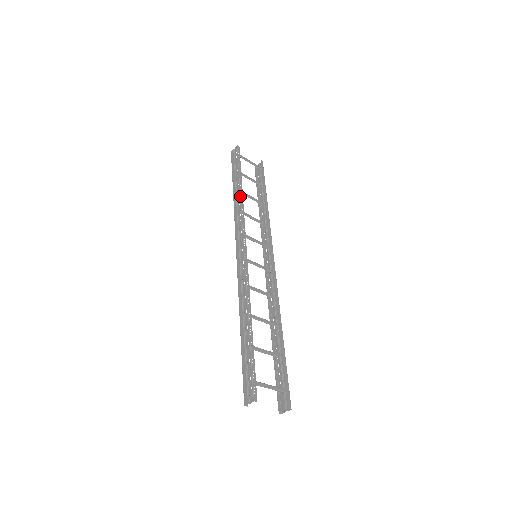
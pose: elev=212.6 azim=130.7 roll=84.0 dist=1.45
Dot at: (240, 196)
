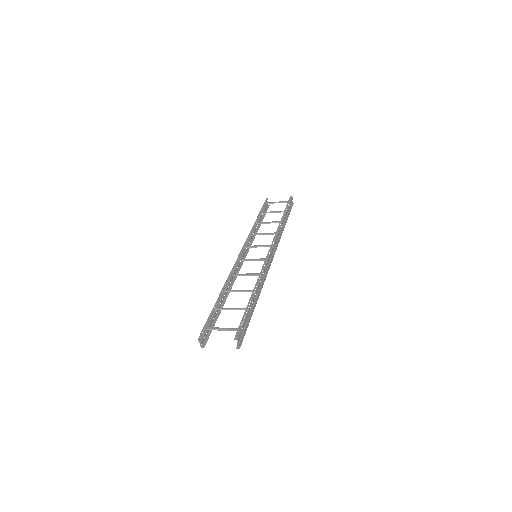
Dot at: (253, 226)
